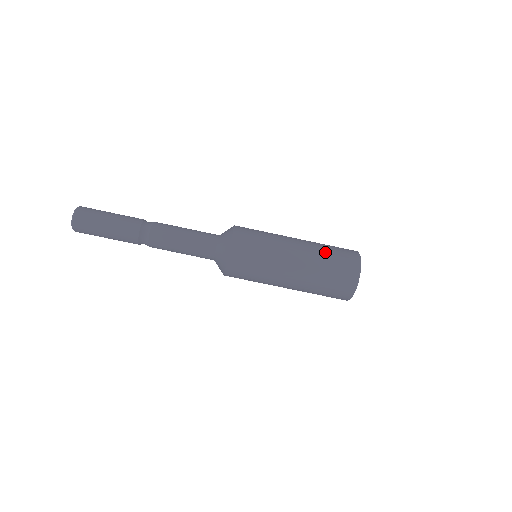
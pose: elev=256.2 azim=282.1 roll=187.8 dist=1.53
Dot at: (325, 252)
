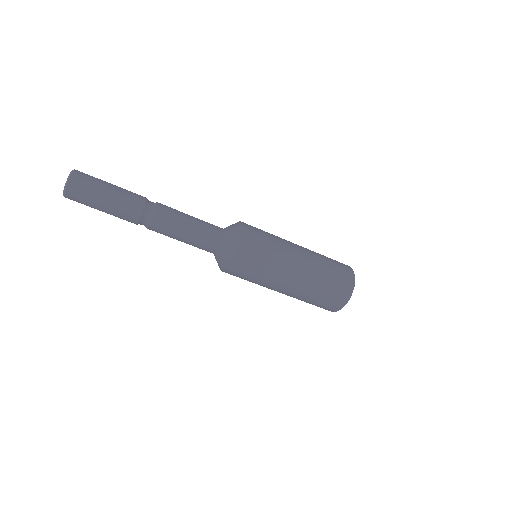
Dot at: (326, 266)
